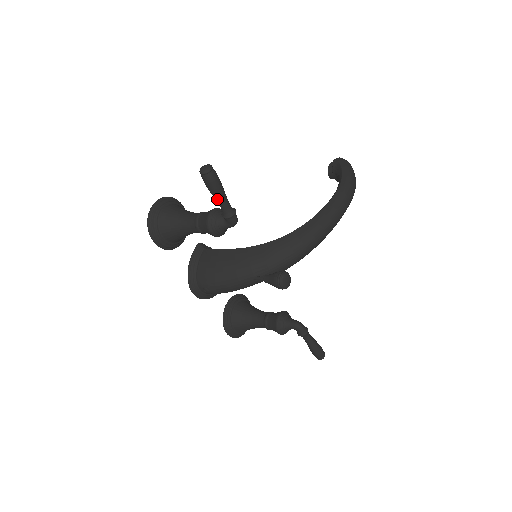
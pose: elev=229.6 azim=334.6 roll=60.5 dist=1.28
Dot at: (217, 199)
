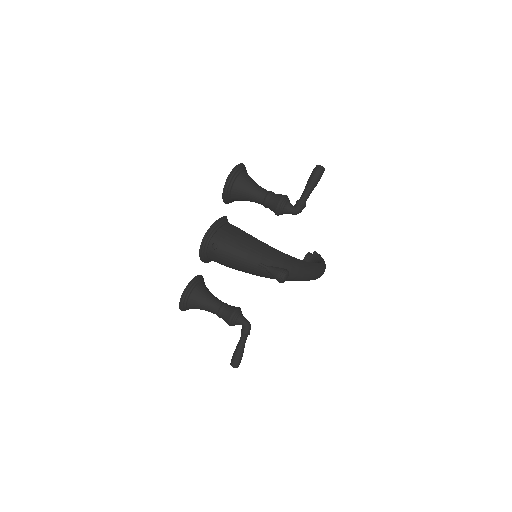
Dot at: (308, 188)
